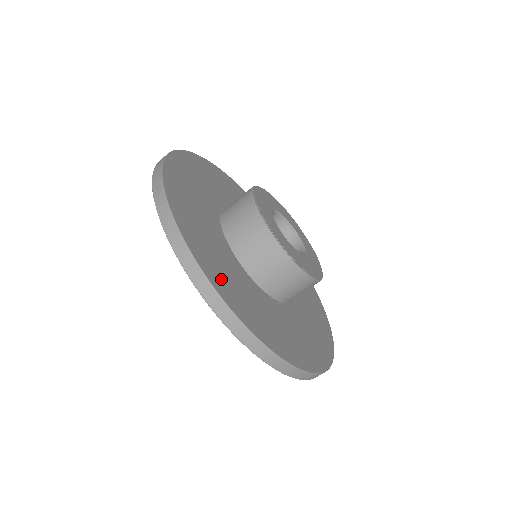
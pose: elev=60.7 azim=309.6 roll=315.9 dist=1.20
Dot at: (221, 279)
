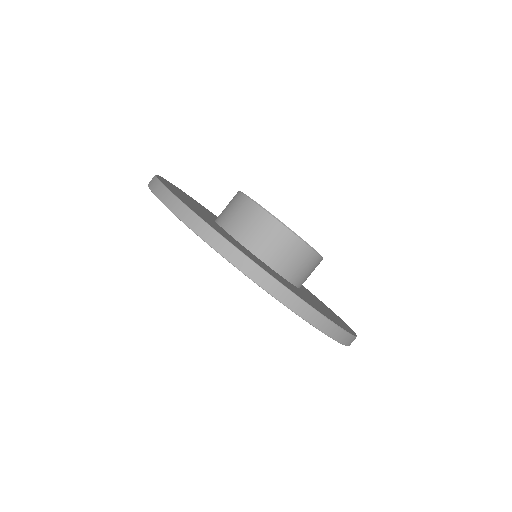
Dot at: (196, 211)
